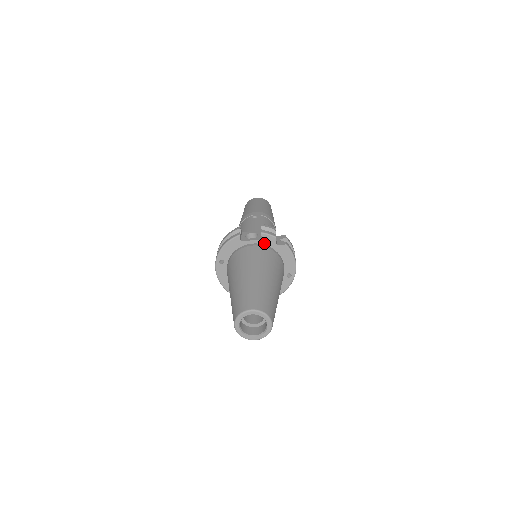
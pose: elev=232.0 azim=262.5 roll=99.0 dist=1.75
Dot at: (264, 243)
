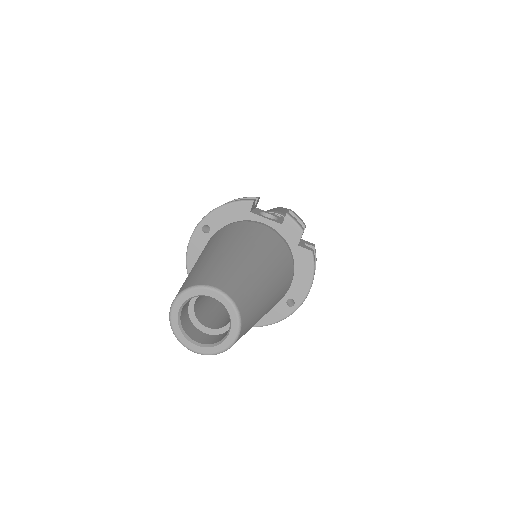
Dot at: (282, 232)
